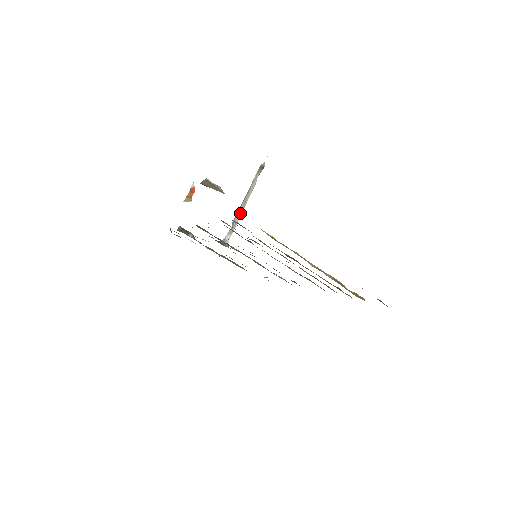
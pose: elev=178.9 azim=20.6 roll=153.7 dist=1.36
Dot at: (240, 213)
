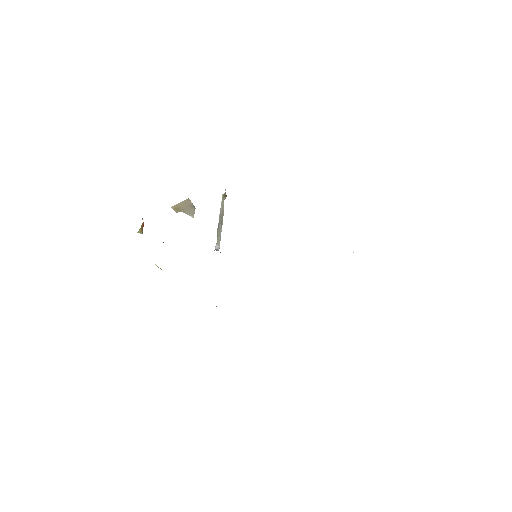
Dot at: (221, 229)
